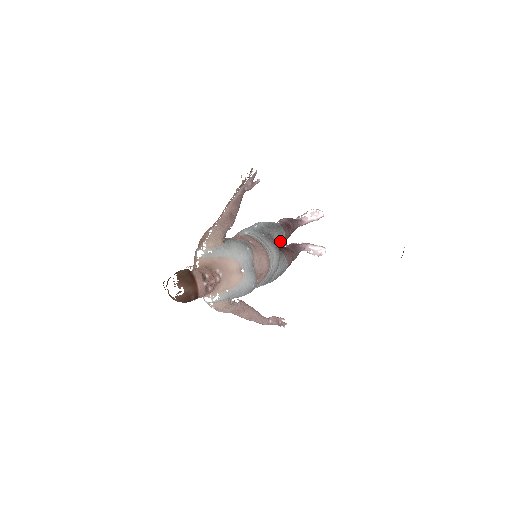
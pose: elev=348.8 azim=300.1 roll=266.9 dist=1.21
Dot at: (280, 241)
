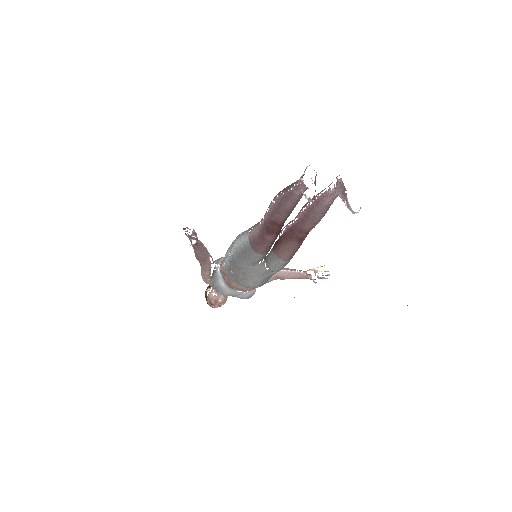
Dot at: (256, 261)
